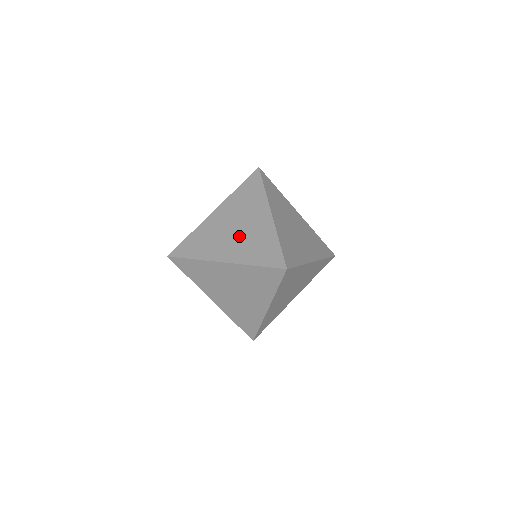
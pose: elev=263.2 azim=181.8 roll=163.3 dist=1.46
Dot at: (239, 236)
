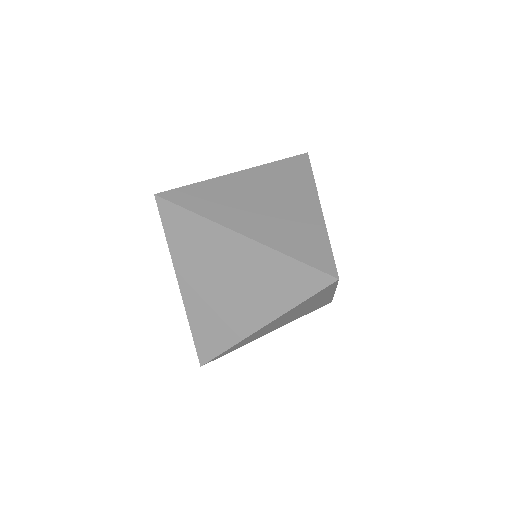
Dot at: (242, 289)
